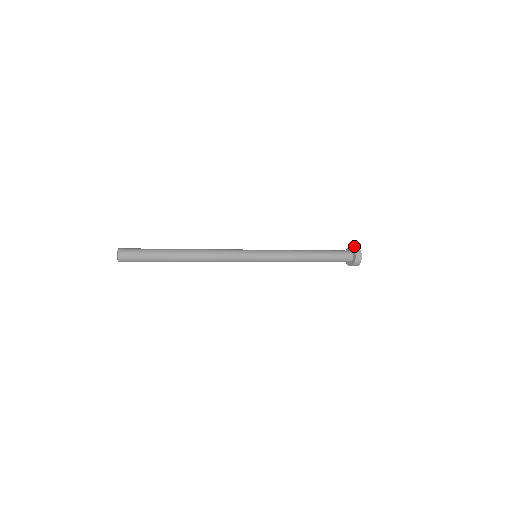
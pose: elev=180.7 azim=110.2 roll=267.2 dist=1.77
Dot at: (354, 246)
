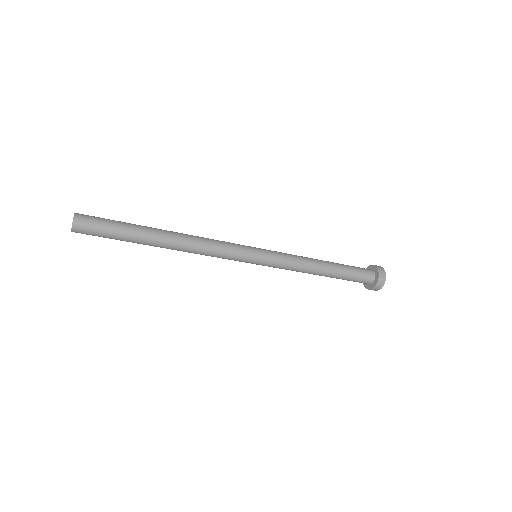
Dot at: occluded
